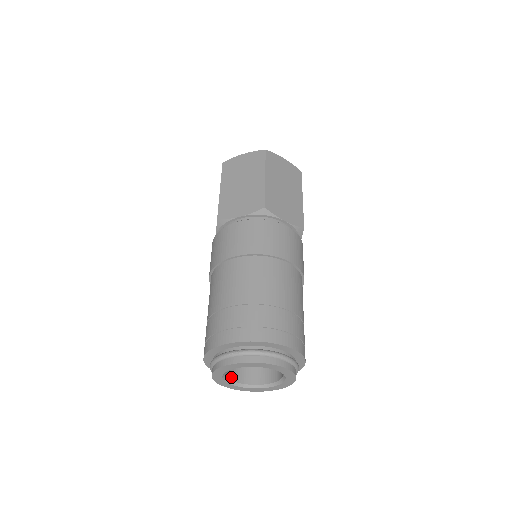
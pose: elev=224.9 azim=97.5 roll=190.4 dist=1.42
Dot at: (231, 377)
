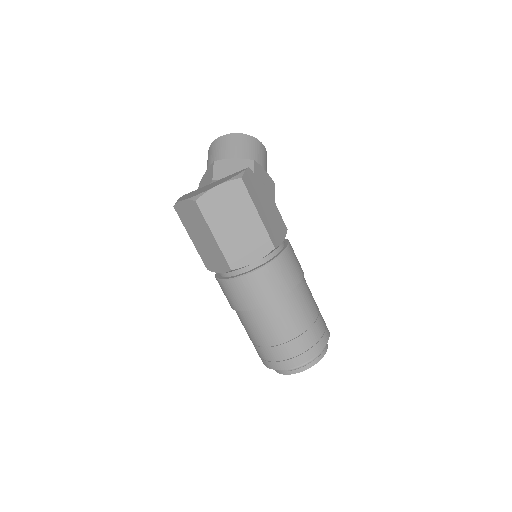
Dot at: occluded
